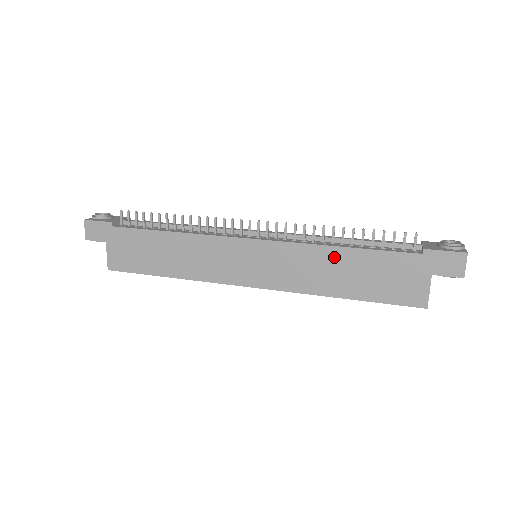
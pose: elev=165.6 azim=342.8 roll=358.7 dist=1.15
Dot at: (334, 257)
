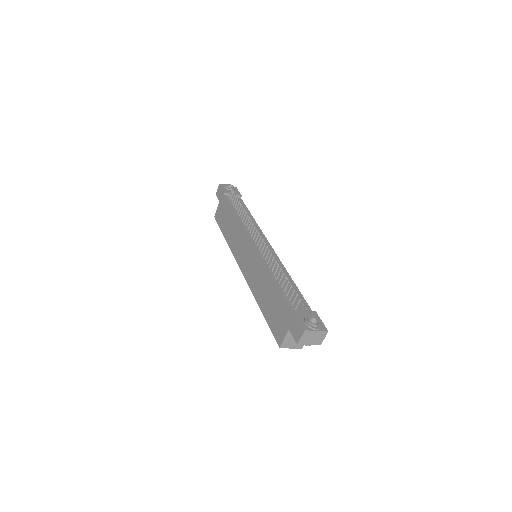
Dot at: (267, 281)
